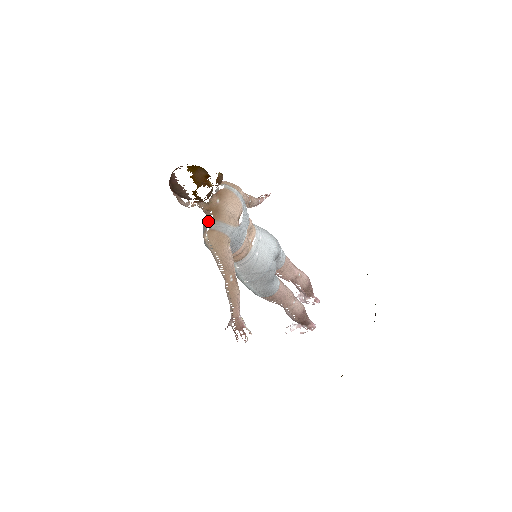
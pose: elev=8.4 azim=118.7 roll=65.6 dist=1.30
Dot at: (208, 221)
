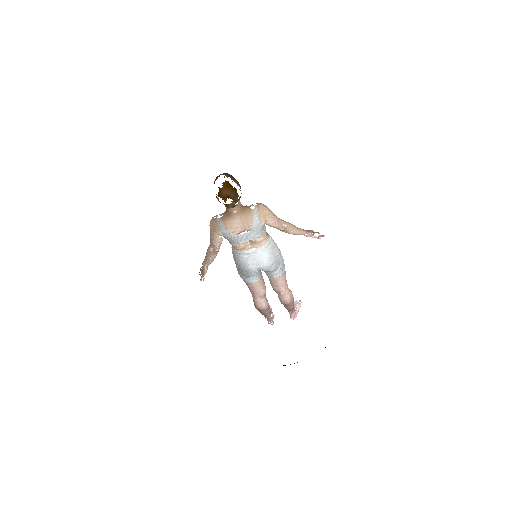
Dot at: (221, 214)
